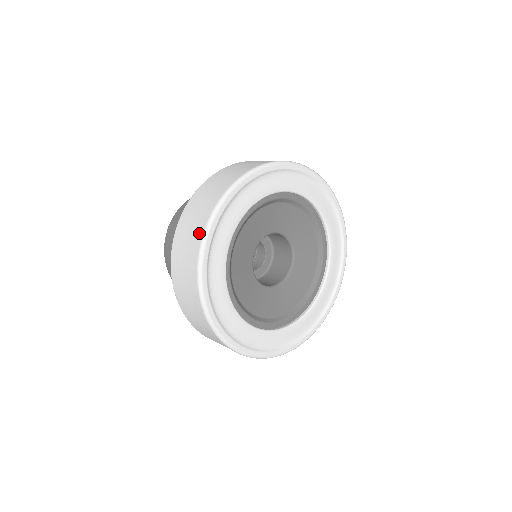
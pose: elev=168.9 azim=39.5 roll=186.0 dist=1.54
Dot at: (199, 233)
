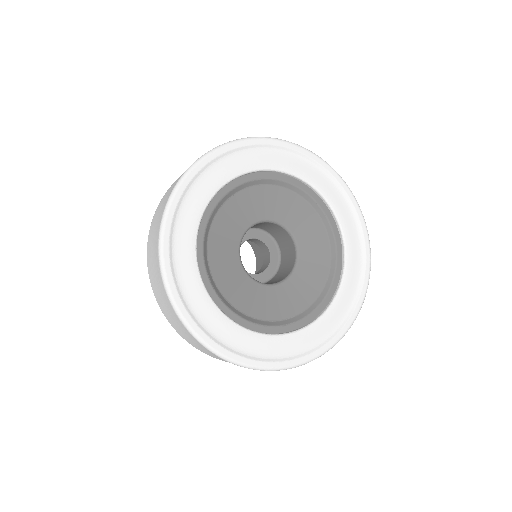
Dot at: (180, 324)
